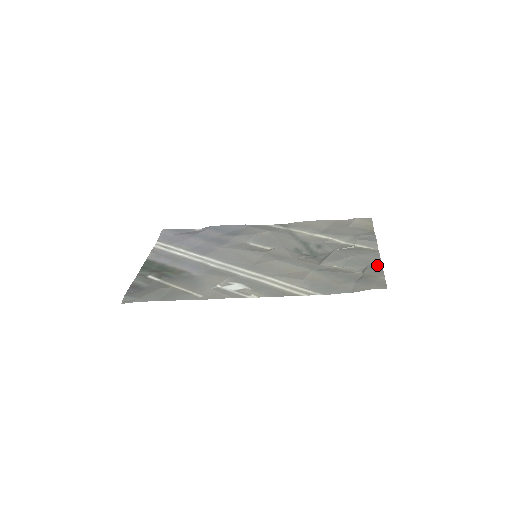
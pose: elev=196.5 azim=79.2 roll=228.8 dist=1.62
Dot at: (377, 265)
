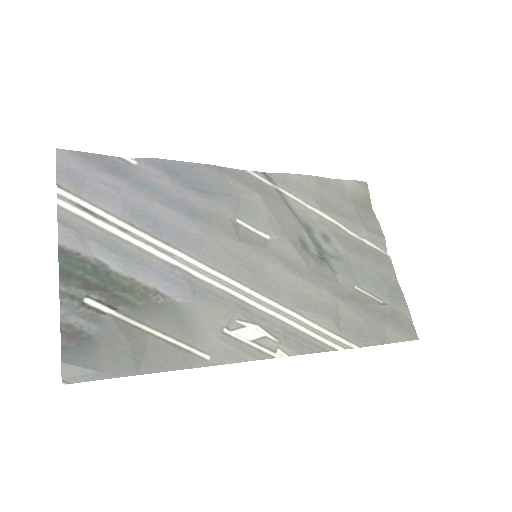
Dot at: (397, 290)
